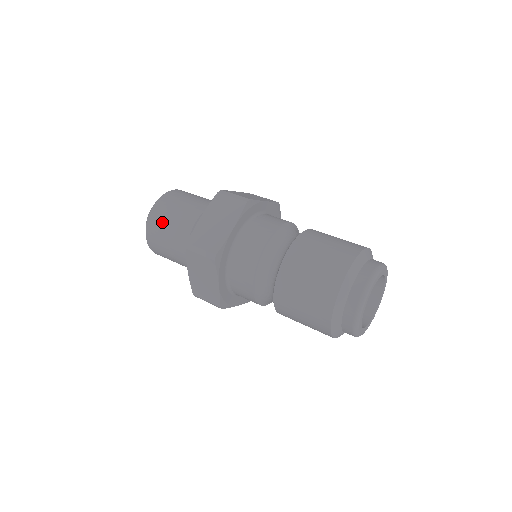
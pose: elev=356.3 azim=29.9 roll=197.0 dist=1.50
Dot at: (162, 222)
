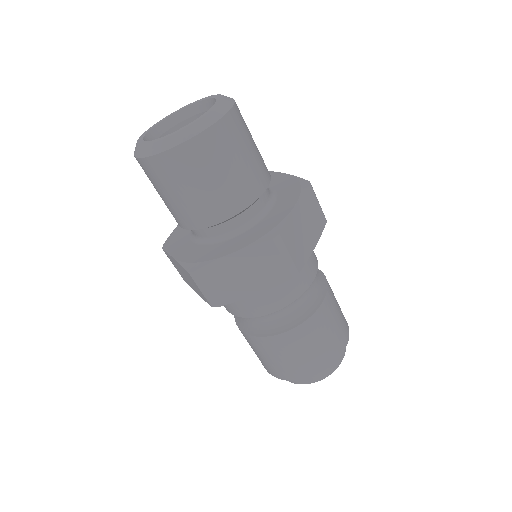
Dot at: (175, 181)
